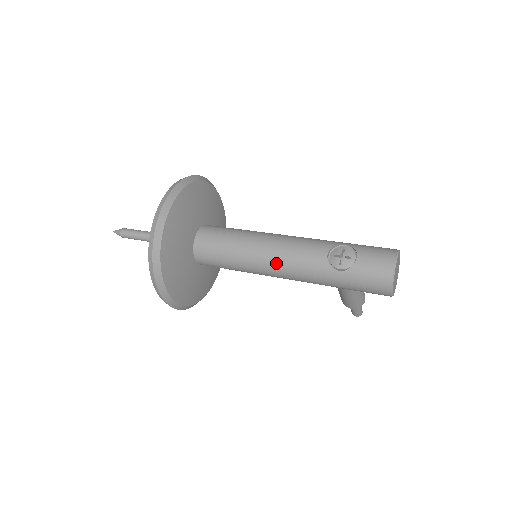
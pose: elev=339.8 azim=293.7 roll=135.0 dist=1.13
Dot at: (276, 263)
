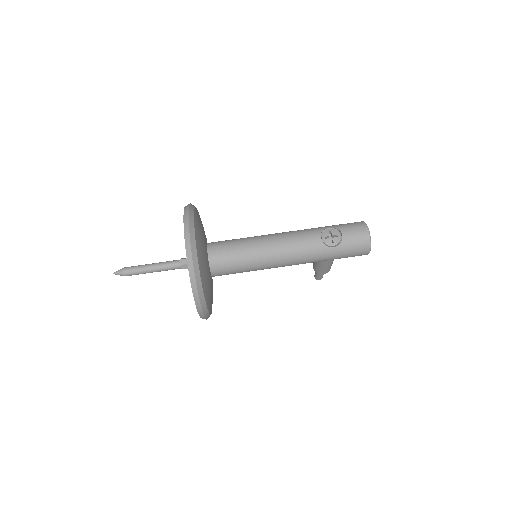
Dot at: (284, 256)
